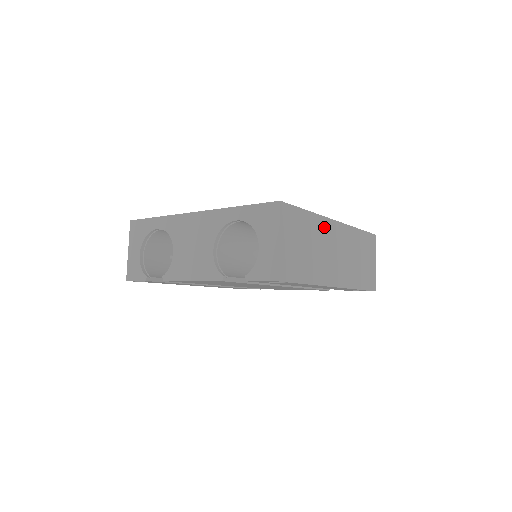
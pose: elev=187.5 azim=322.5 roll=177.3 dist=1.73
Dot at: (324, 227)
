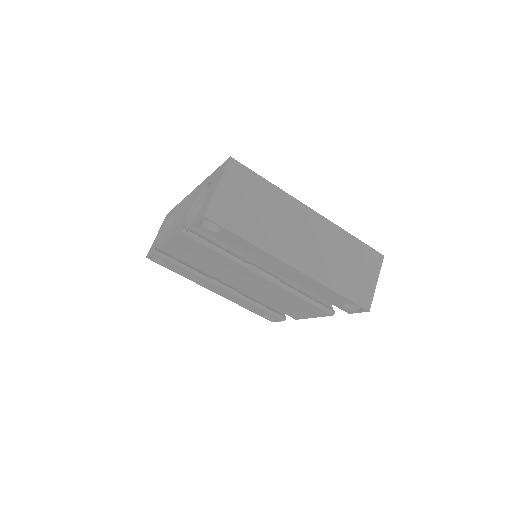
Dot at: (290, 206)
